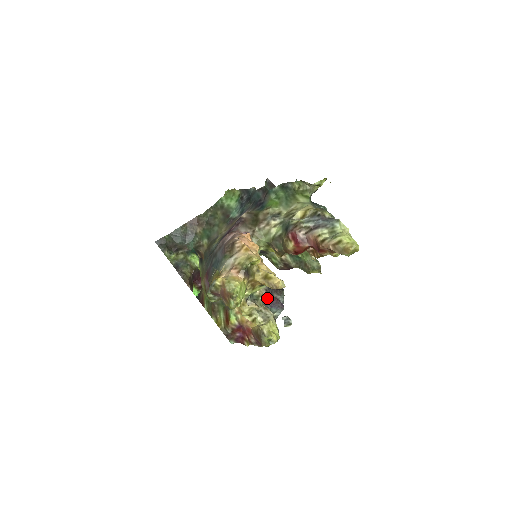
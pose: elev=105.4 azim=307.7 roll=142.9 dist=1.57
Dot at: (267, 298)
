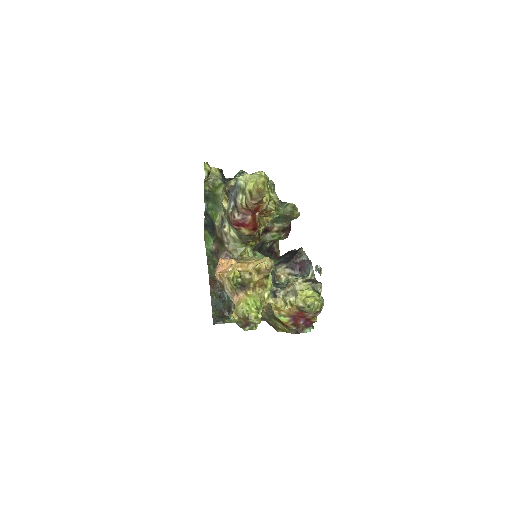
Dot at: (296, 270)
